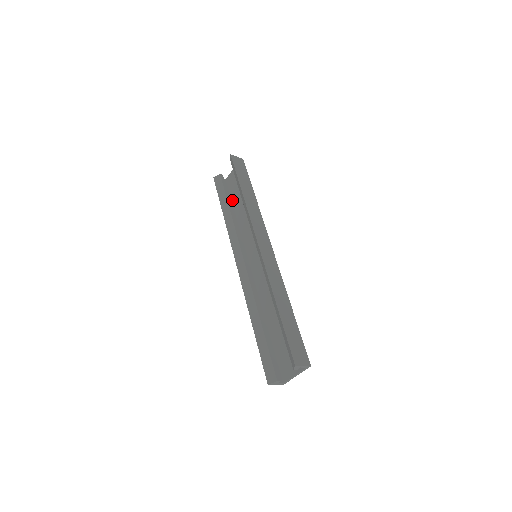
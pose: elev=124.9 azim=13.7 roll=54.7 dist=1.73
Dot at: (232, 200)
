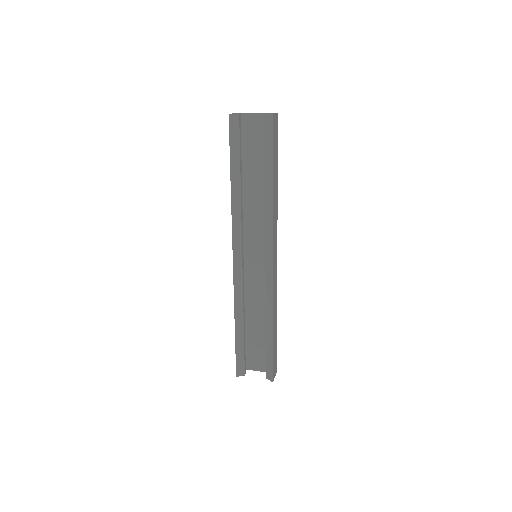
Dot at: occluded
